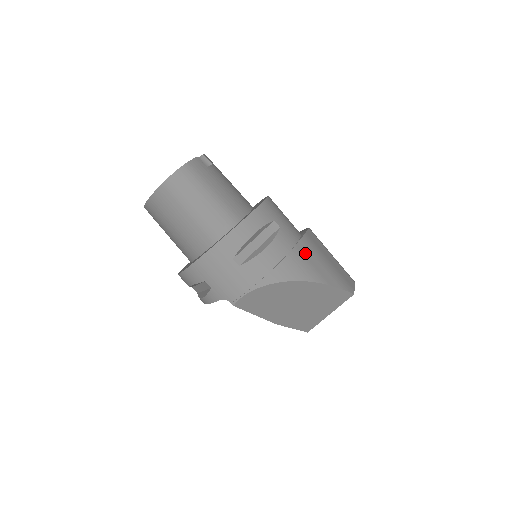
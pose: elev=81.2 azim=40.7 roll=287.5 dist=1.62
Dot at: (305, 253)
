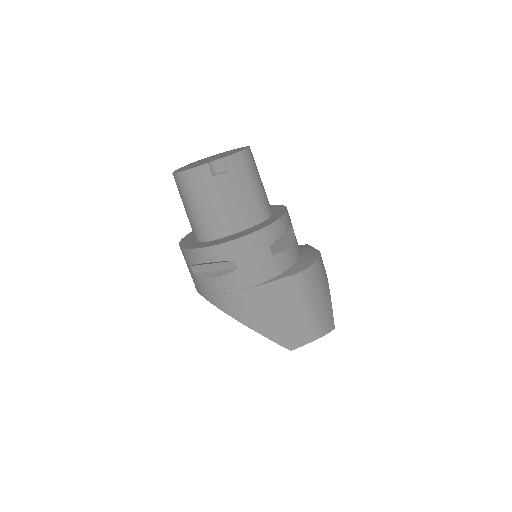
Dot at: (252, 299)
